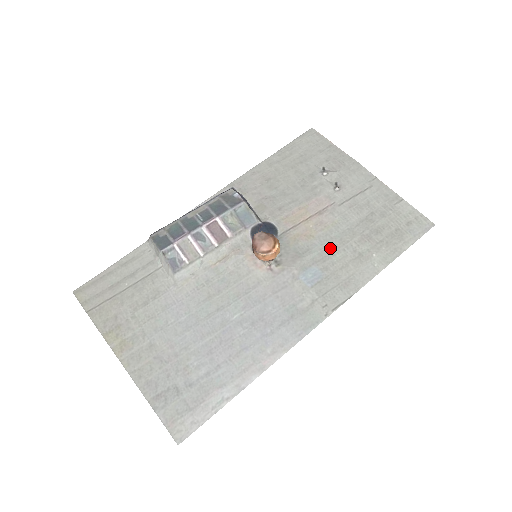
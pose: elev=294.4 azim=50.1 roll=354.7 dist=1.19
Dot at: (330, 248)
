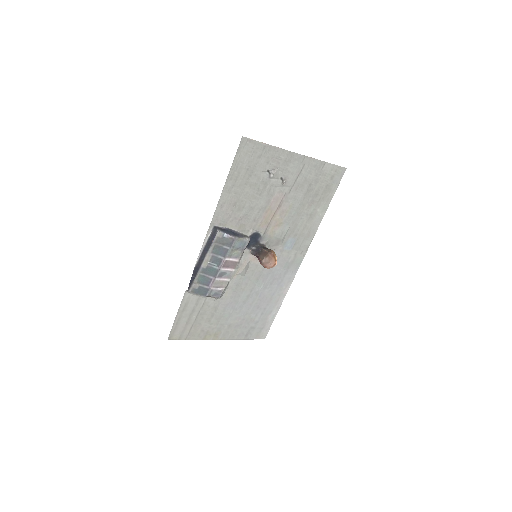
Dot at: (294, 223)
